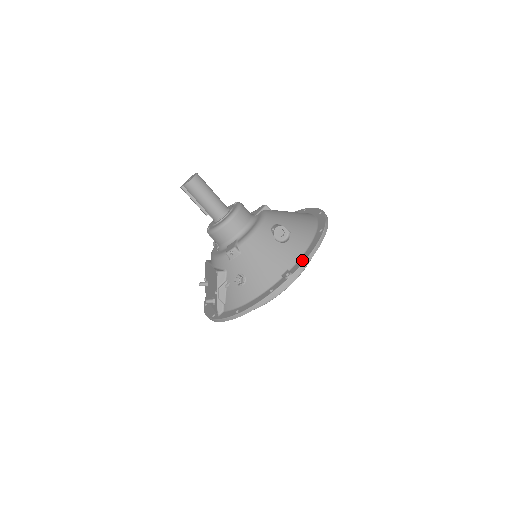
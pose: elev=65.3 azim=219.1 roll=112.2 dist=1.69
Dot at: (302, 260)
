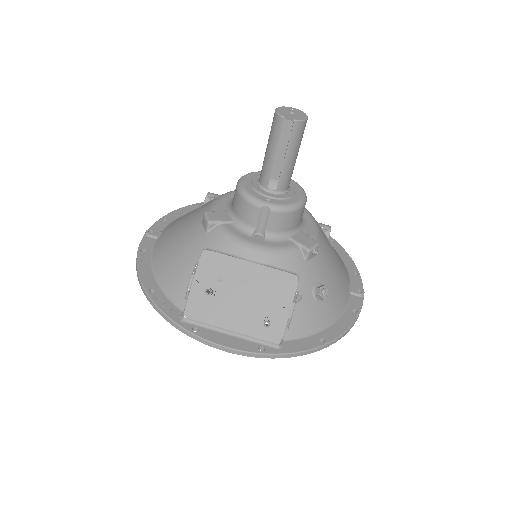
Dot at: (353, 274)
